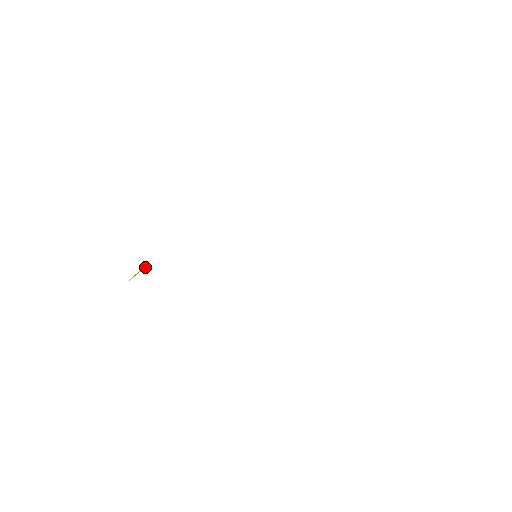
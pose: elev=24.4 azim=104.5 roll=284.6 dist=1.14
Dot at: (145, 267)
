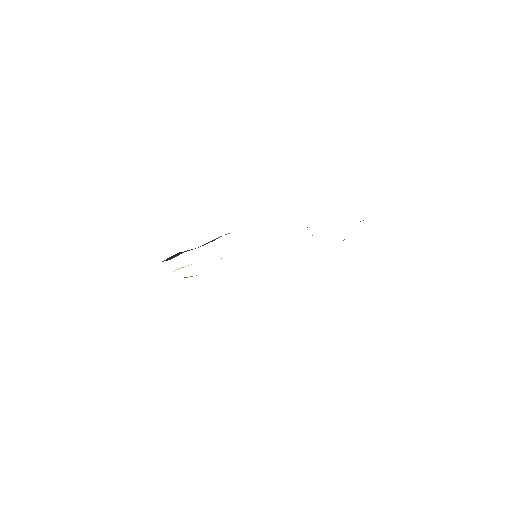
Dot at: occluded
